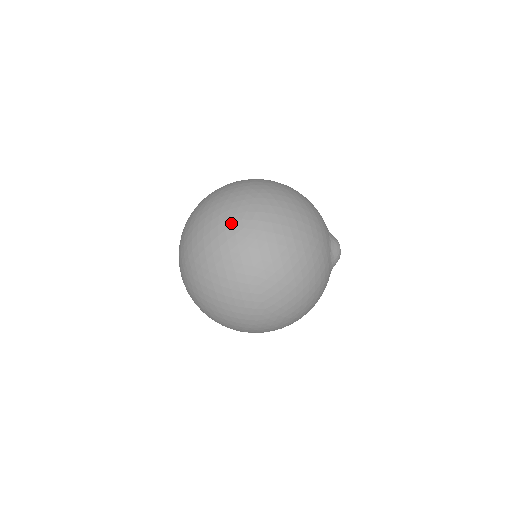
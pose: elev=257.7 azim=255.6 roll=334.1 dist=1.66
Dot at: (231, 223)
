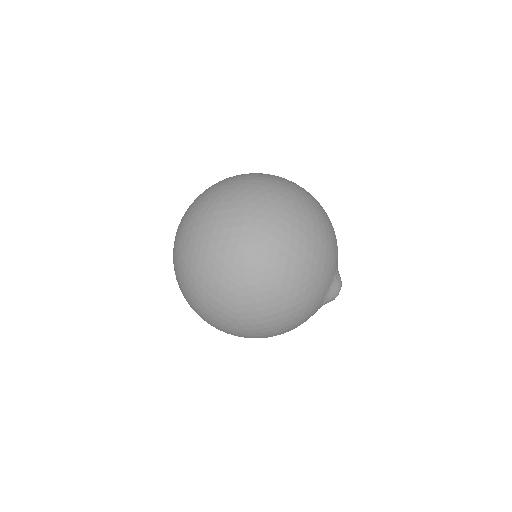
Dot at: (241, 223)
